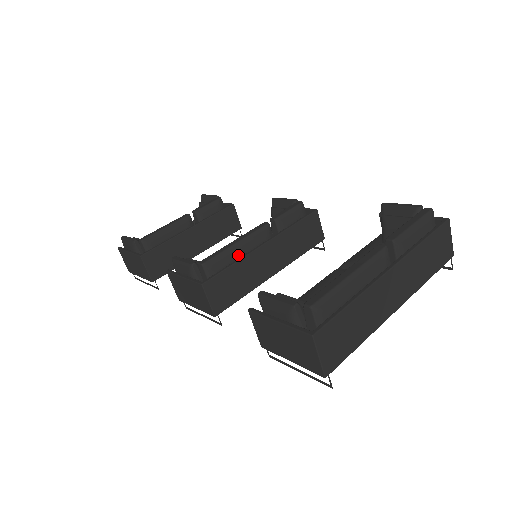
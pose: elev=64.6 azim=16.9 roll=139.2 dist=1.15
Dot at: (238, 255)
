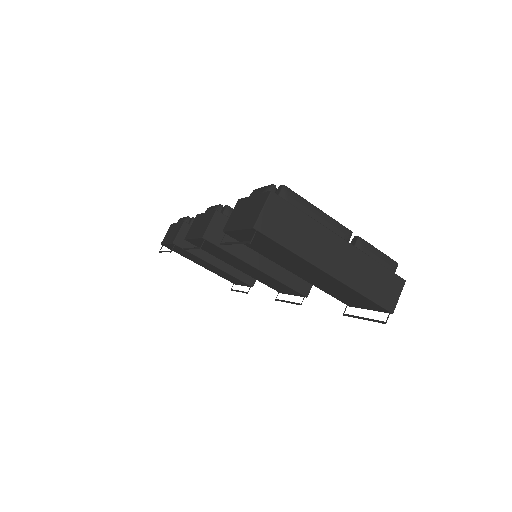
Dot at: occluded
